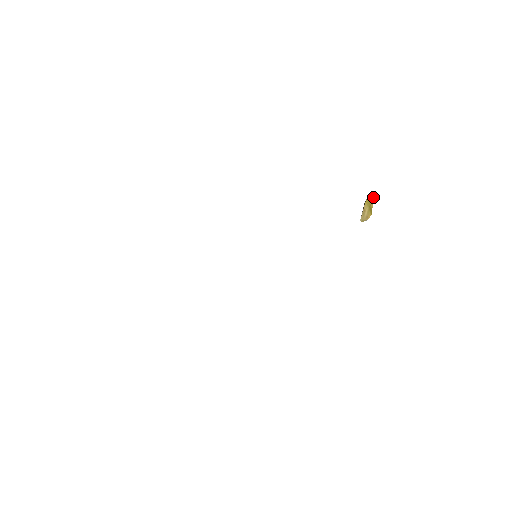
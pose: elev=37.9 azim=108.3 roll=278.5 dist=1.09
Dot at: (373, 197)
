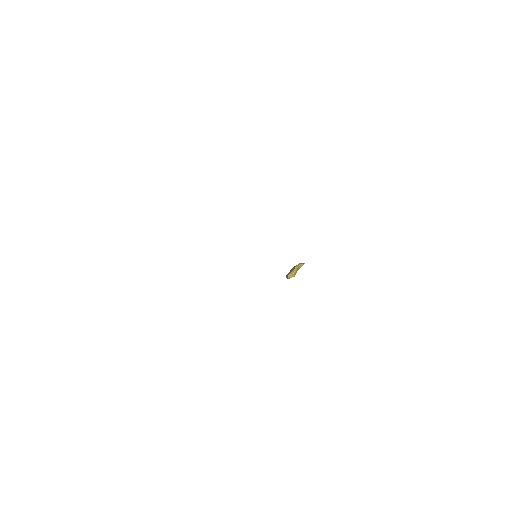
Dot at: (301, 265)
